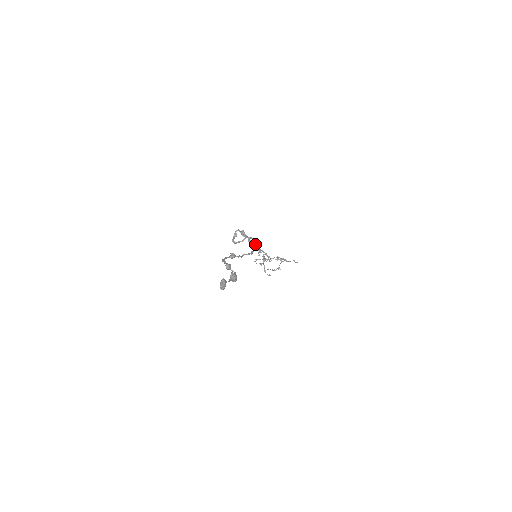
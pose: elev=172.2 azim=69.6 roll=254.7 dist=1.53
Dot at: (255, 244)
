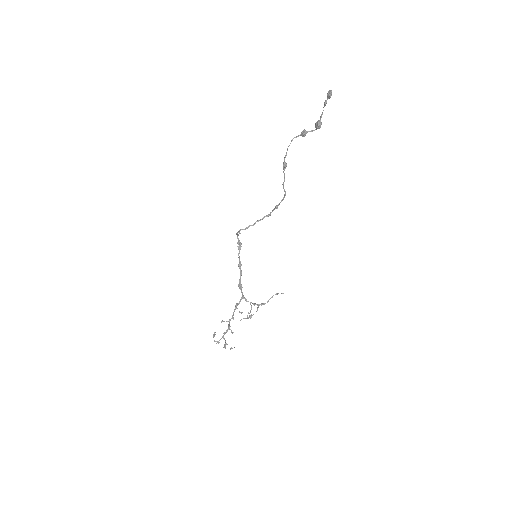
Dot at: (241, 270)
